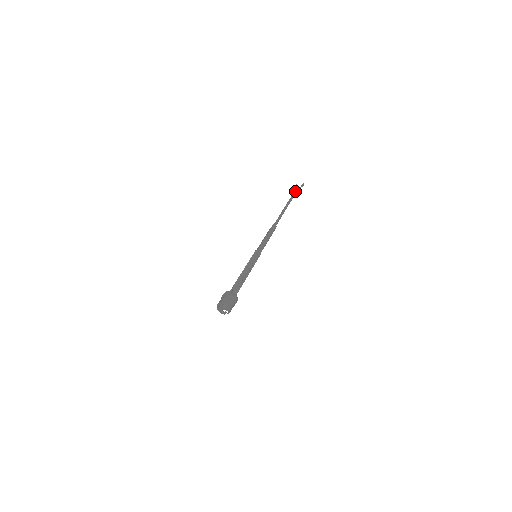
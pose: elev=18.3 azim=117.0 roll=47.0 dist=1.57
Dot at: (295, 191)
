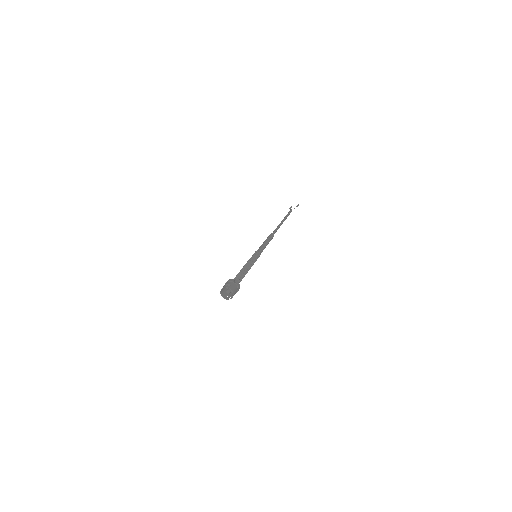
Dot at: (291, 210)
